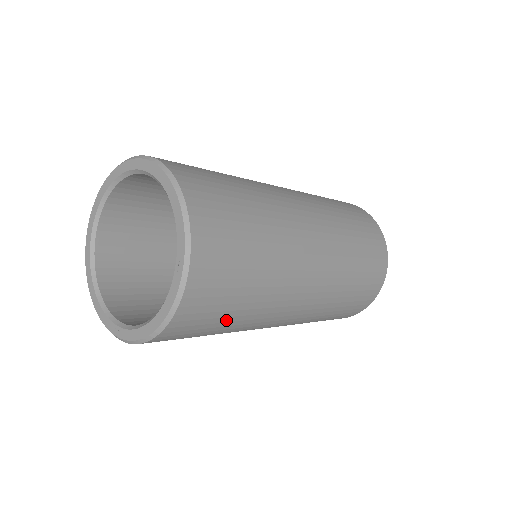
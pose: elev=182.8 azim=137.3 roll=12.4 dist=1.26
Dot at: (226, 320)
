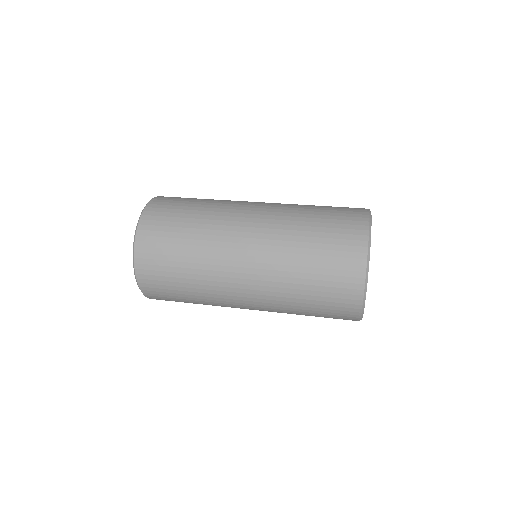
Dot at: occluded
